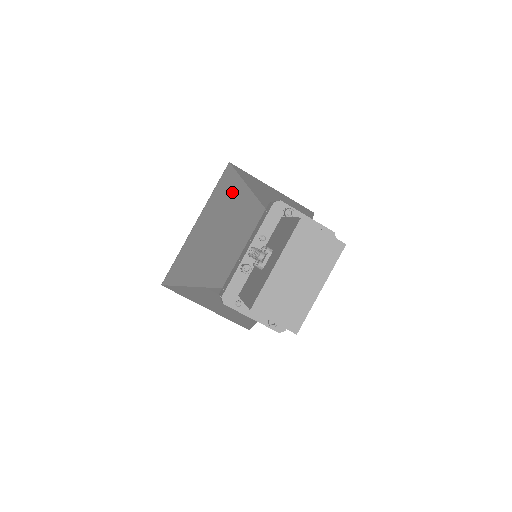
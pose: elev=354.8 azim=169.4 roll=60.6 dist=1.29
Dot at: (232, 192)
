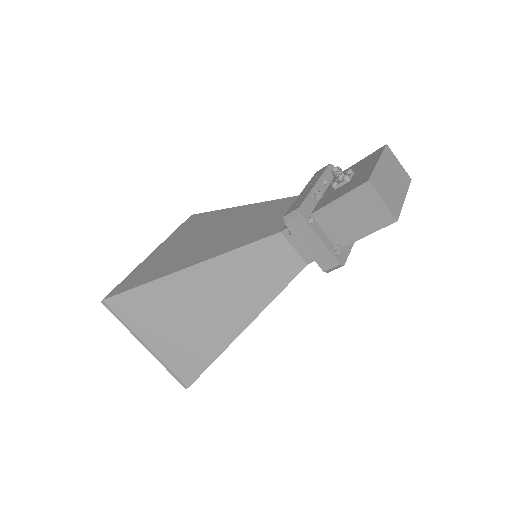
Dot at: (217, 216)
